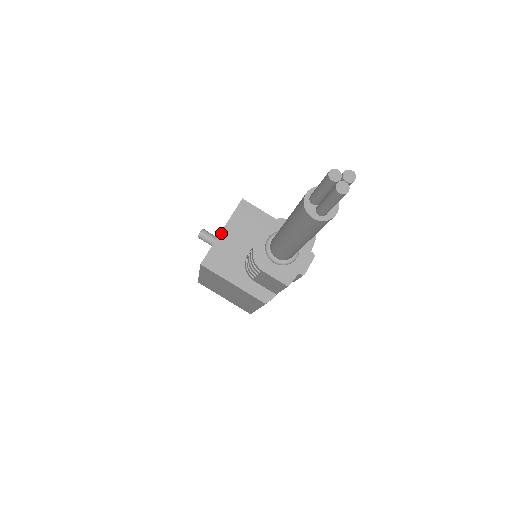
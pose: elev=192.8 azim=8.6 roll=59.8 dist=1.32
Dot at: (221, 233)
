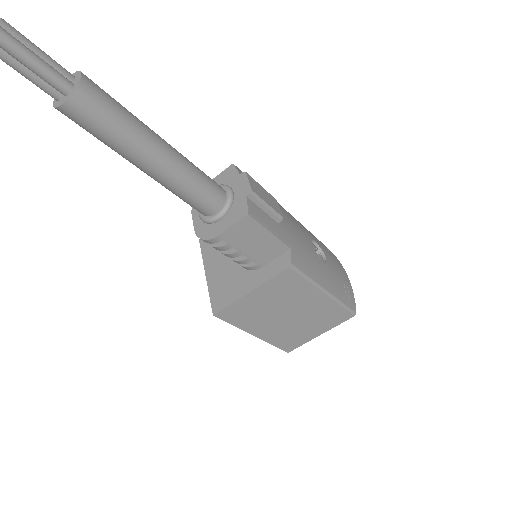
Dot at: (206, 277)
